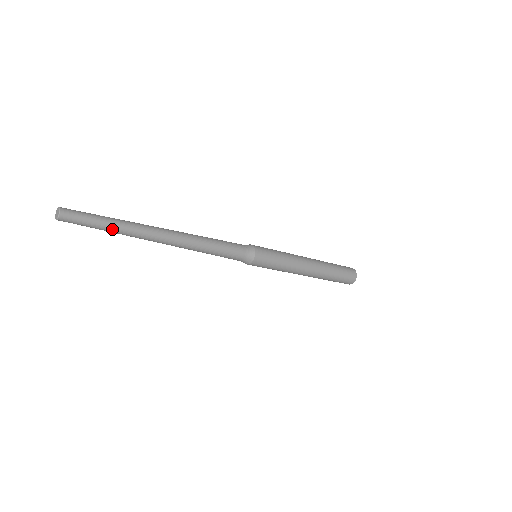
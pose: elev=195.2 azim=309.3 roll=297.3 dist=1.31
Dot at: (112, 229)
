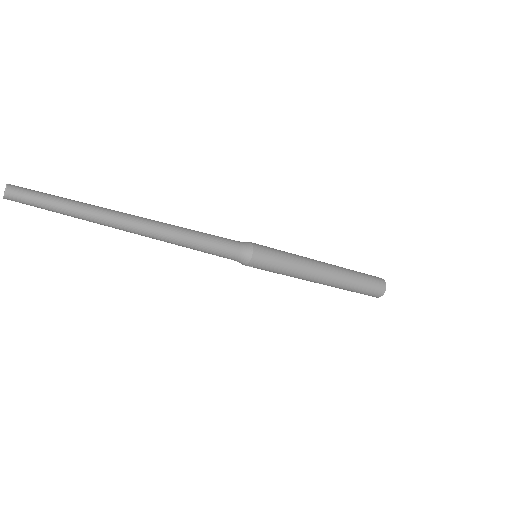
Dot at: (73, 206)
